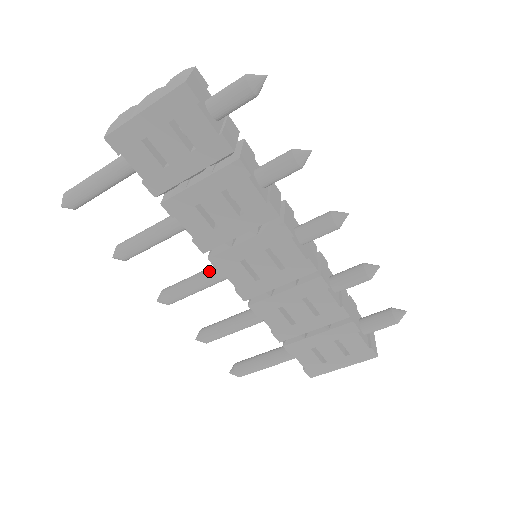
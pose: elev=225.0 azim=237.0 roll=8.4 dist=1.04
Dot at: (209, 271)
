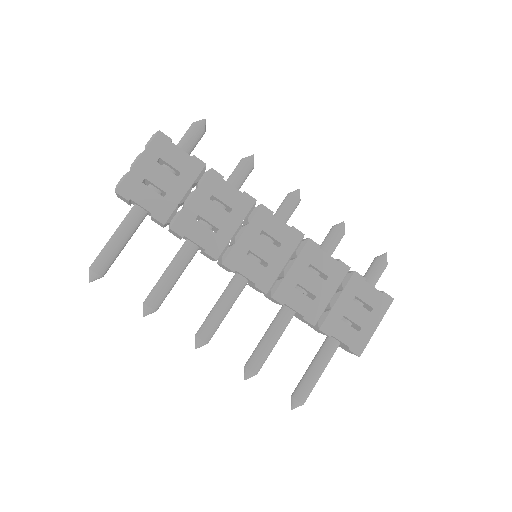
Dot at: (227, 288)
